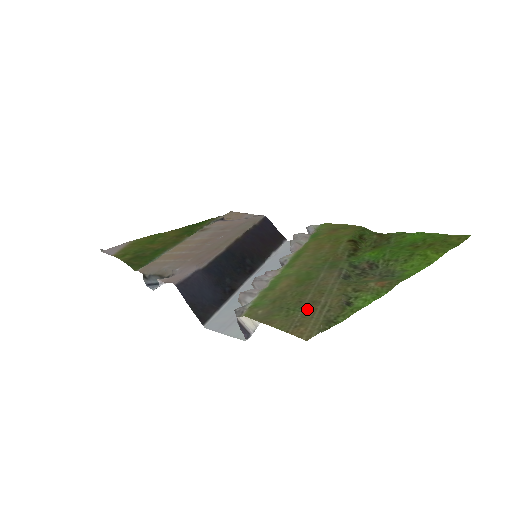
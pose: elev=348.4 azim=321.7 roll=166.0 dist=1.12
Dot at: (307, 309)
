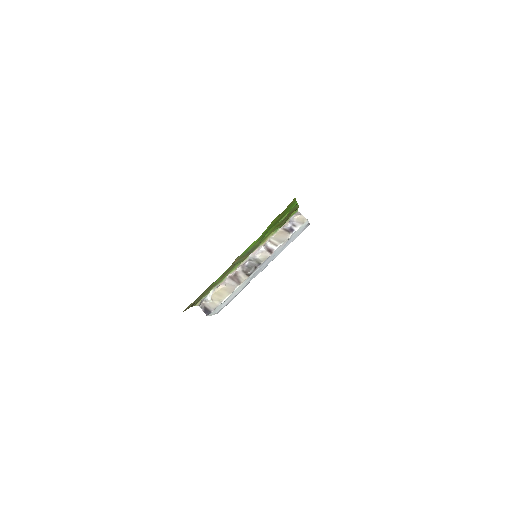
Dot at: (204, 293)
